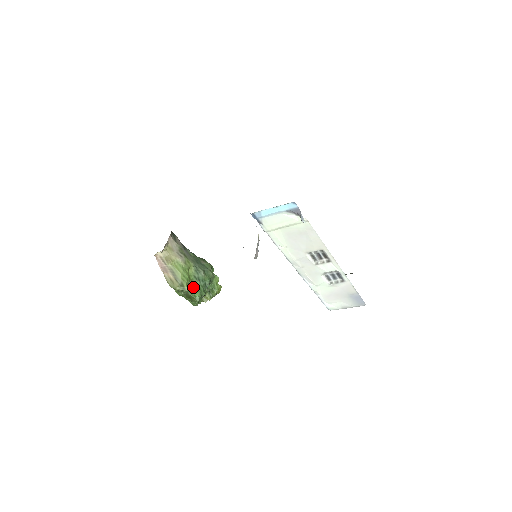
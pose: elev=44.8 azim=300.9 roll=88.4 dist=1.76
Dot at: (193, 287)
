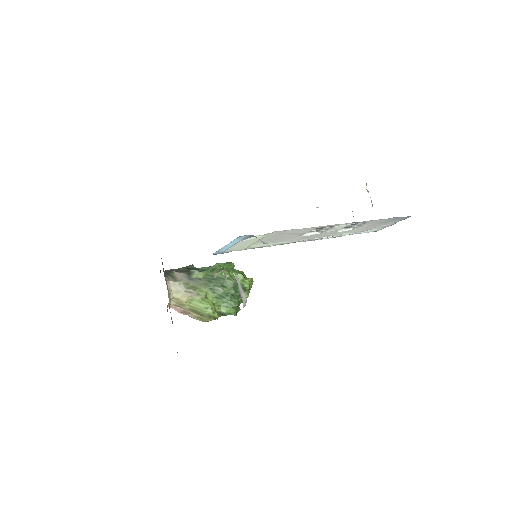
Dot at: (222, 308)
